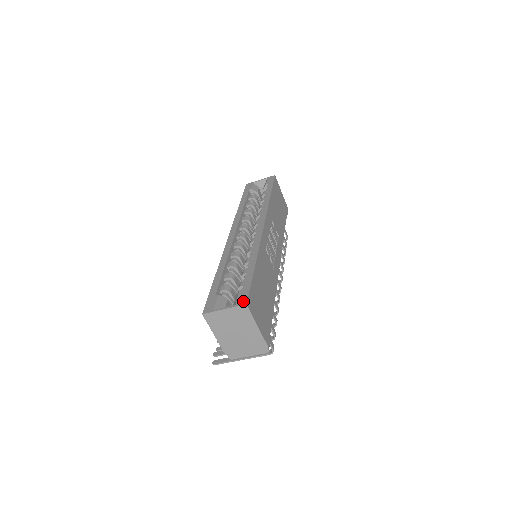
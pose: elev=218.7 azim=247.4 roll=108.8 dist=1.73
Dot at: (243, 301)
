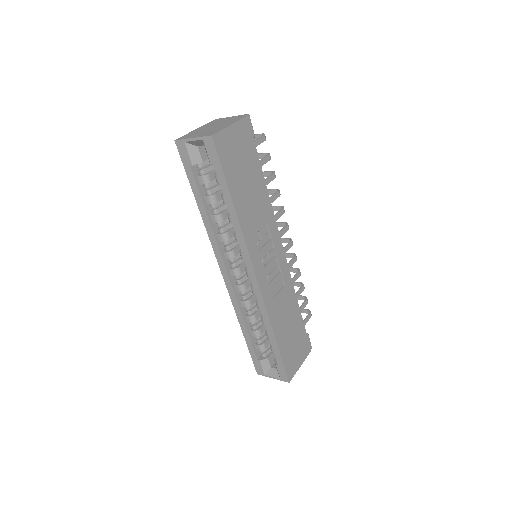
Dot at: (285, 379)
